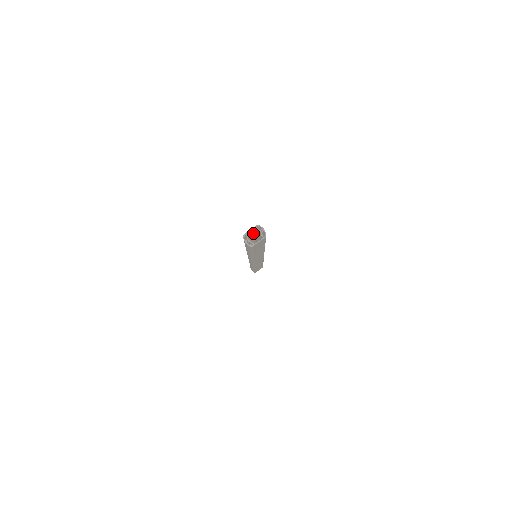
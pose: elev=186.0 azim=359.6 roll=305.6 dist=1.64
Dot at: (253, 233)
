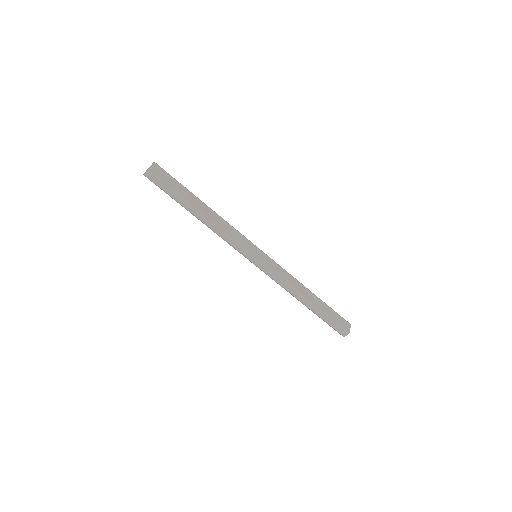
Dot at: occluded
